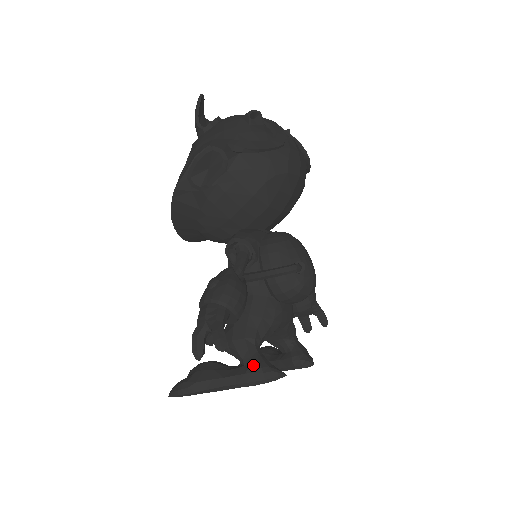
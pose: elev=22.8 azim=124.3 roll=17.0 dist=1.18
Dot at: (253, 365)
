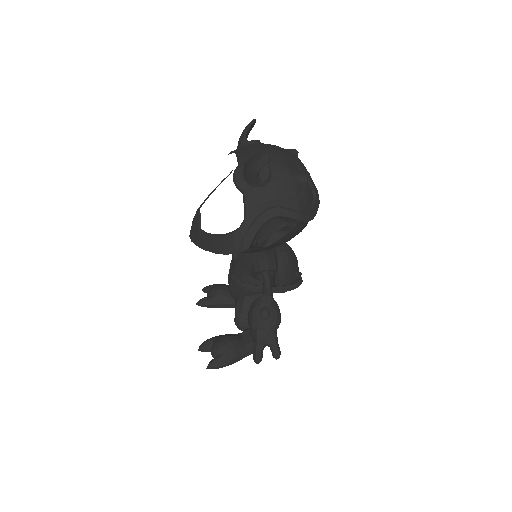
Dot at: occluded
